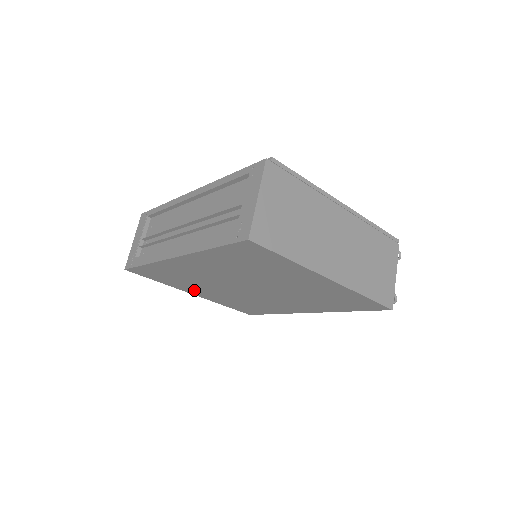
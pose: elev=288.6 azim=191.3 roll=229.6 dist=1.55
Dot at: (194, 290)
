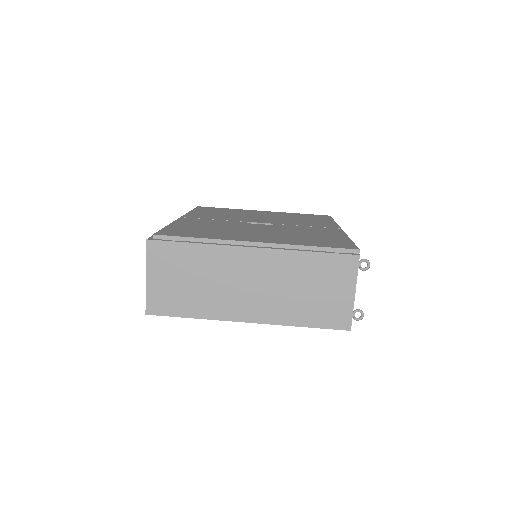
Dot at: occluded
